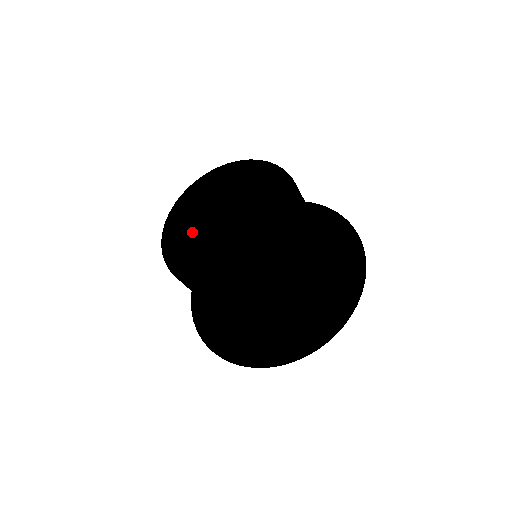
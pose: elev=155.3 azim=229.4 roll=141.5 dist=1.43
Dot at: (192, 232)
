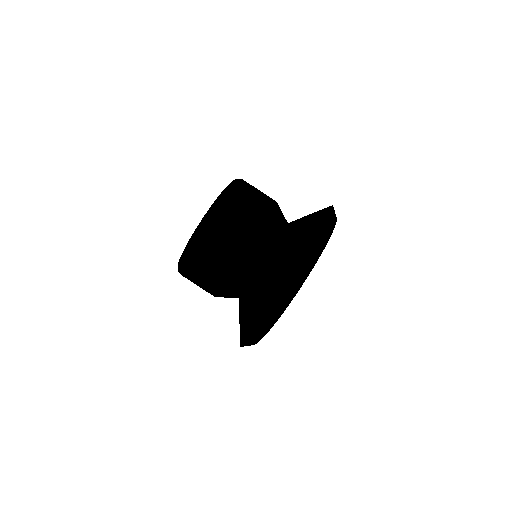
Dot at: occluded
